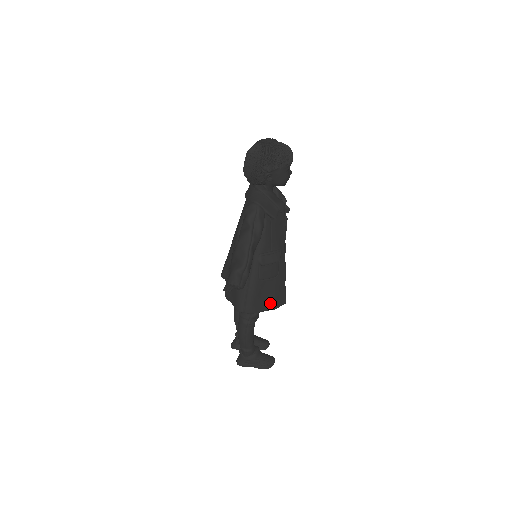
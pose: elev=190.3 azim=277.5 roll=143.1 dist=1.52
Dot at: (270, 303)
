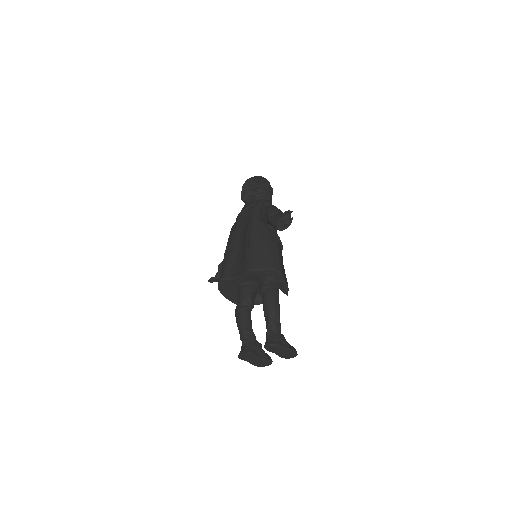
Dot at: (286, 279)
